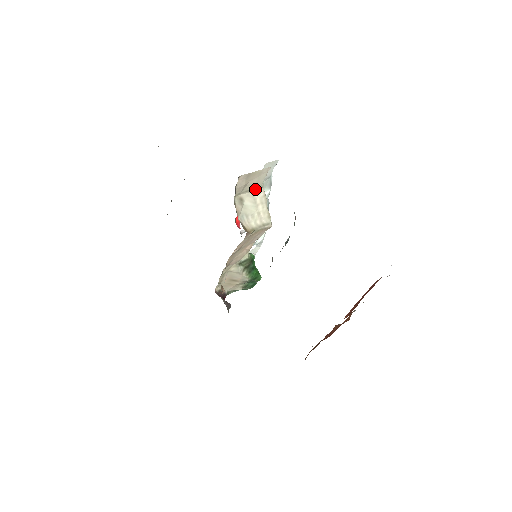
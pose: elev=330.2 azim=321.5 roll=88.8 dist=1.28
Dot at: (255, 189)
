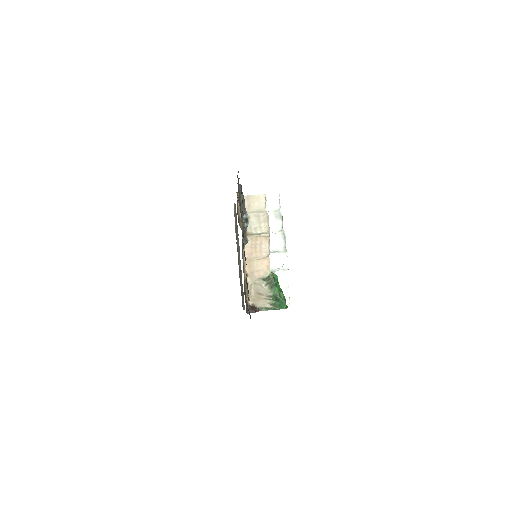
Dot at: (260, 212)
